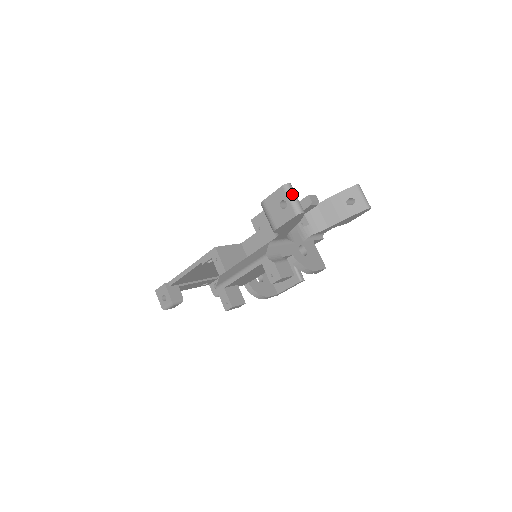
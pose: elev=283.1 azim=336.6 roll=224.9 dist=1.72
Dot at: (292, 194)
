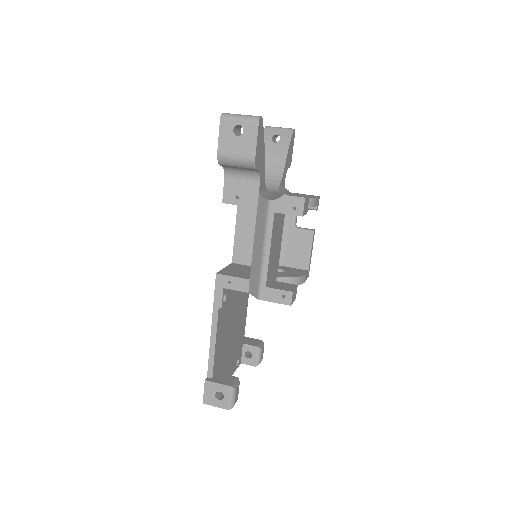
Dot at: (235, 115)
